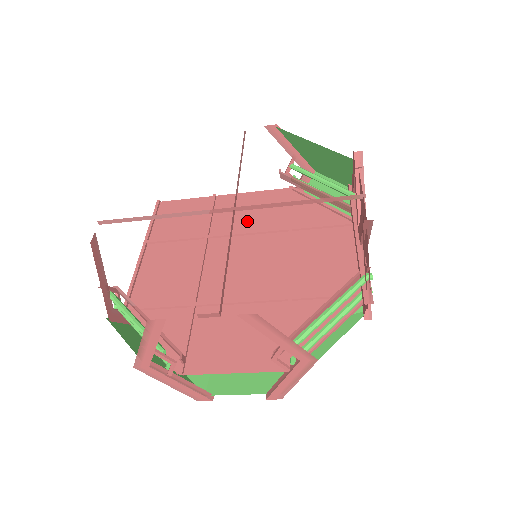
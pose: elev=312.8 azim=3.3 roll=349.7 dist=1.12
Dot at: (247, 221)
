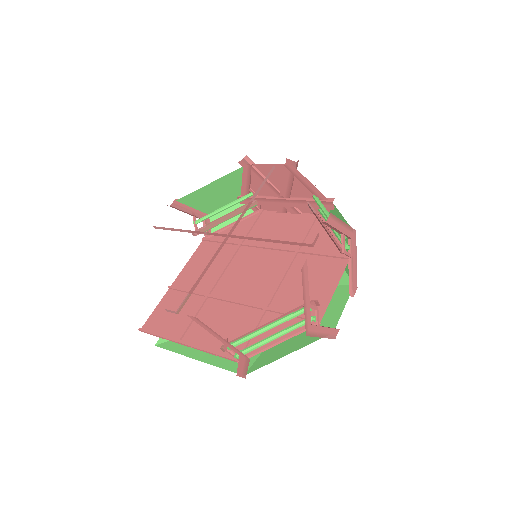
Dot at: (212, 269)
